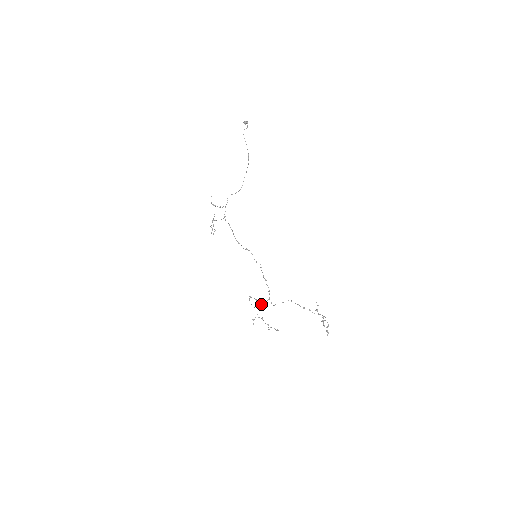
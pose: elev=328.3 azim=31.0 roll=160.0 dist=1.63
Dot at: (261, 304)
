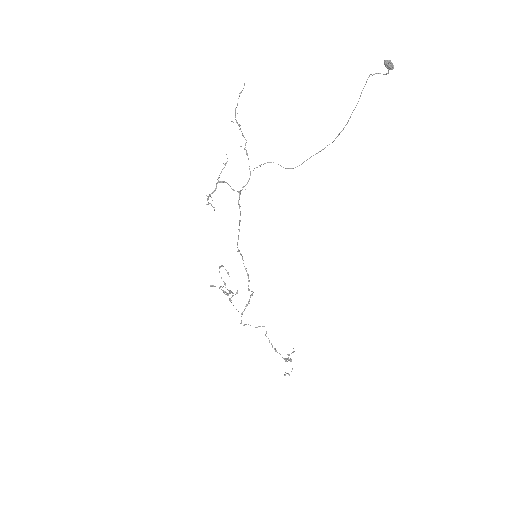
Dot at: (230, 299)
